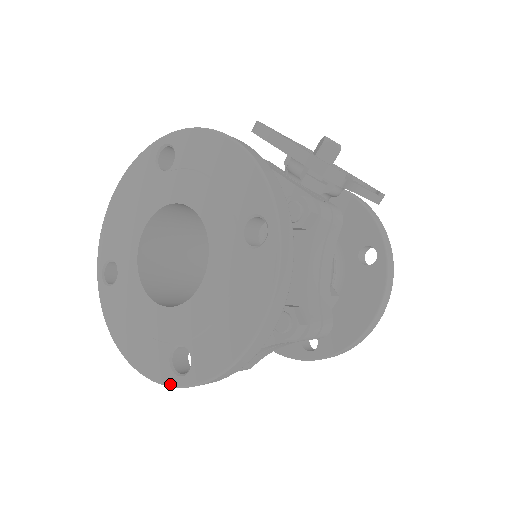
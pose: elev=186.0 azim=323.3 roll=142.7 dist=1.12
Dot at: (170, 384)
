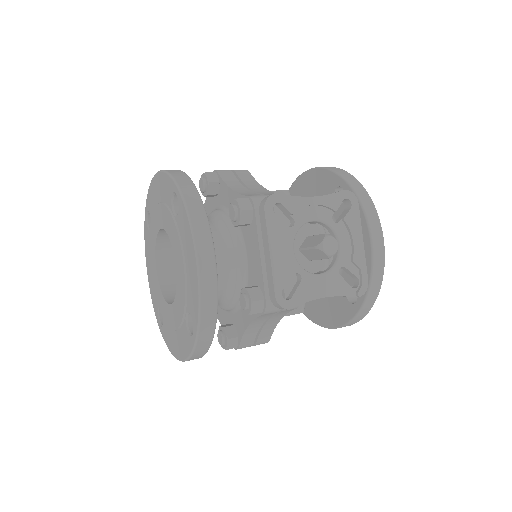
Dot at: (156, 318)
